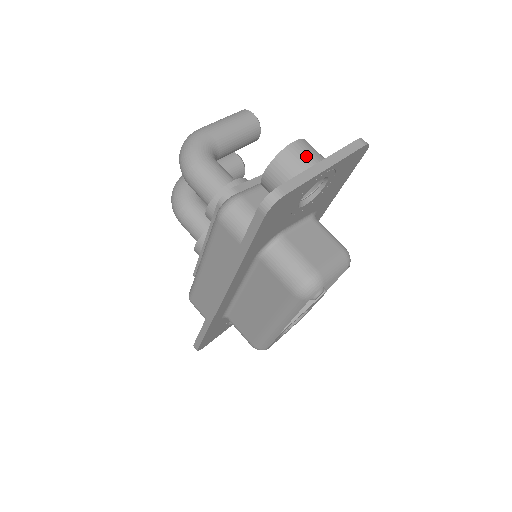
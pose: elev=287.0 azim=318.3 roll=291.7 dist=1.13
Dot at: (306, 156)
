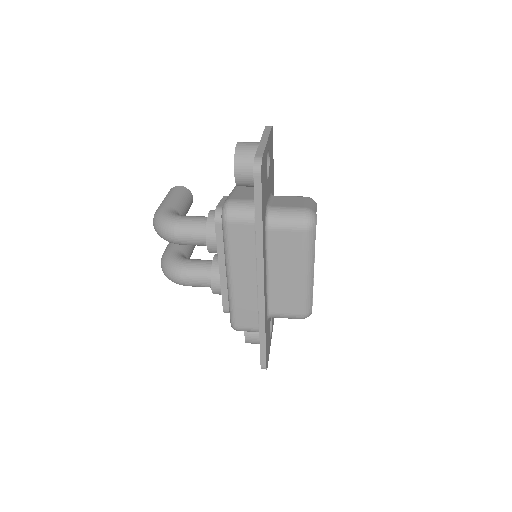
Dot at: (250, 144)
